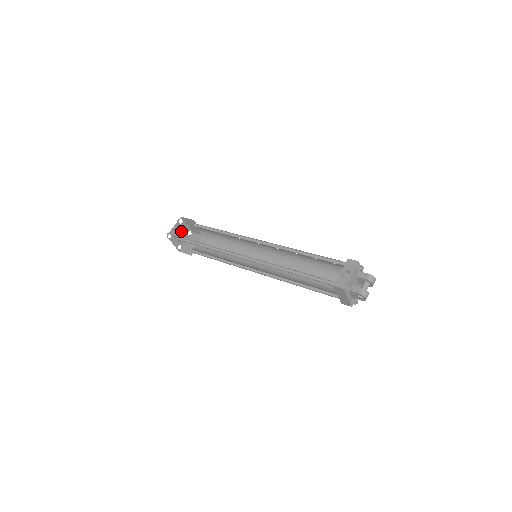
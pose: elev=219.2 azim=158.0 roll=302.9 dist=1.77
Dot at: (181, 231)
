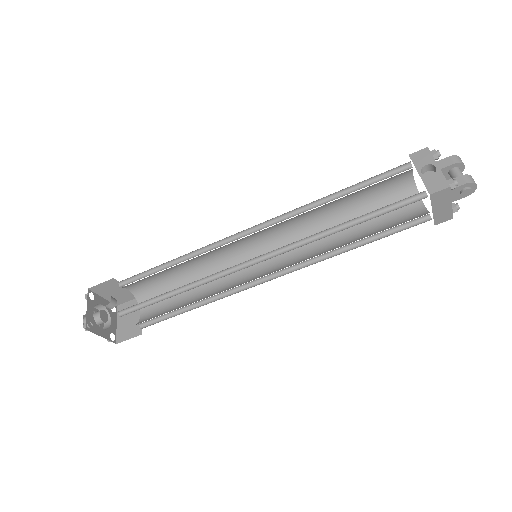
Dot at: (106, 305)
